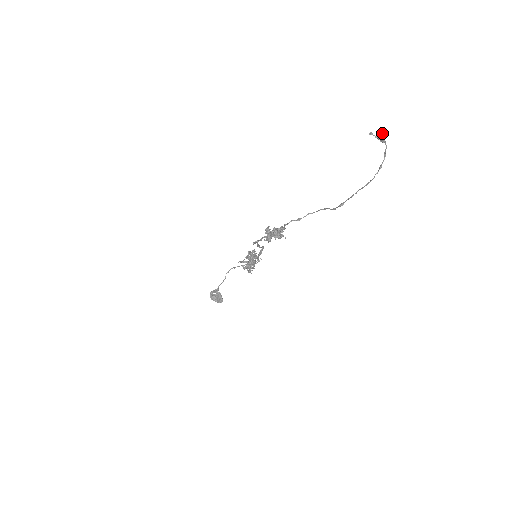
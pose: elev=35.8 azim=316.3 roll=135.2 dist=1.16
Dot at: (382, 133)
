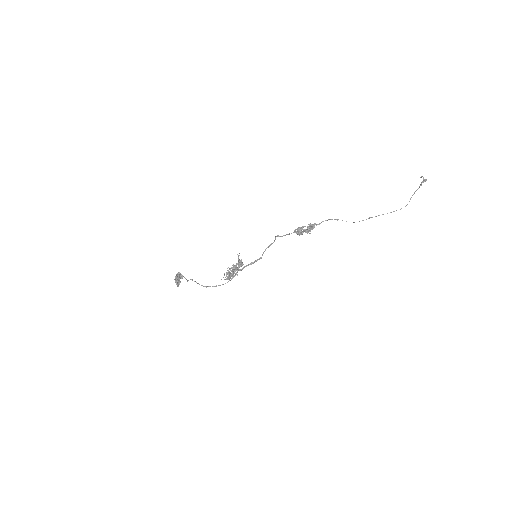
Dot at: (425, 179)
